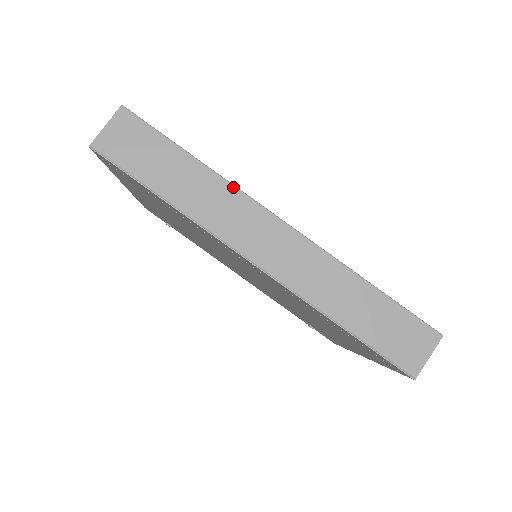
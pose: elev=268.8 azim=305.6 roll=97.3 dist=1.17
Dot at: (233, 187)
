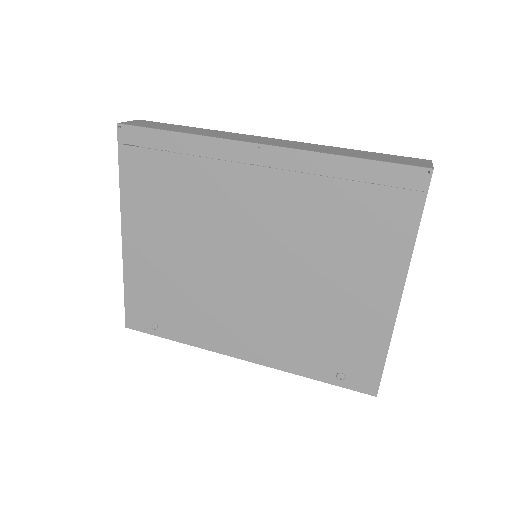
Dot at: (229, 132)
